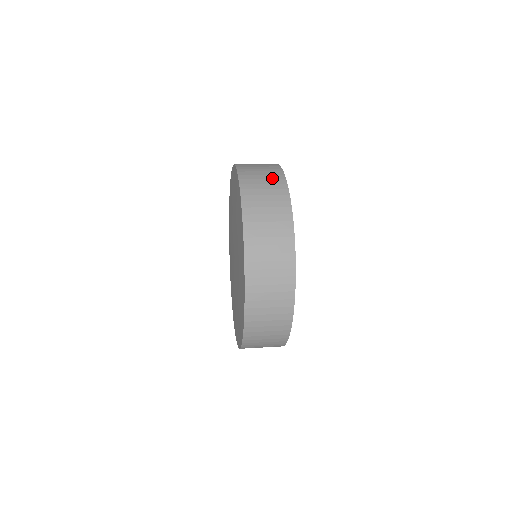
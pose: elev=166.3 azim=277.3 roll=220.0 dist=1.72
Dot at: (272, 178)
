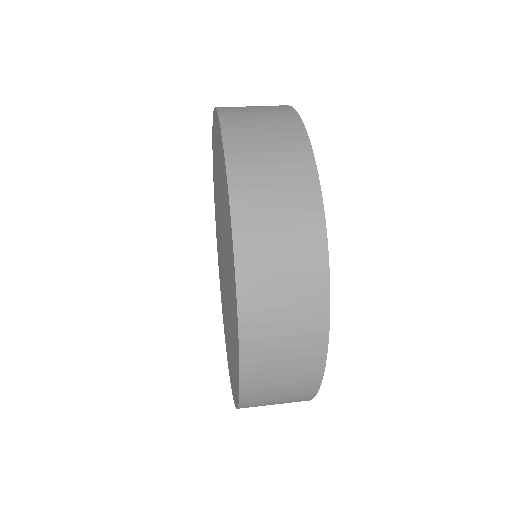
Dot at: (303, 319)
